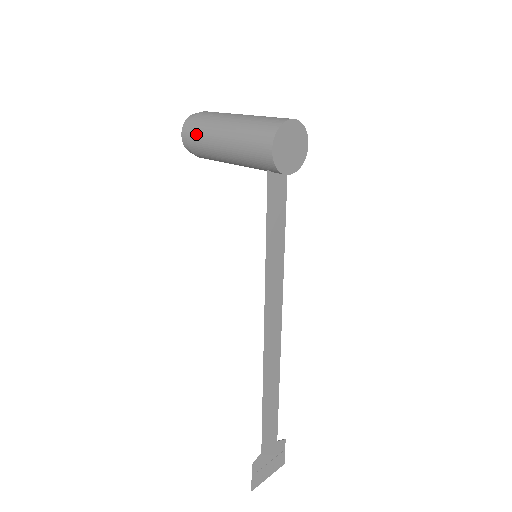
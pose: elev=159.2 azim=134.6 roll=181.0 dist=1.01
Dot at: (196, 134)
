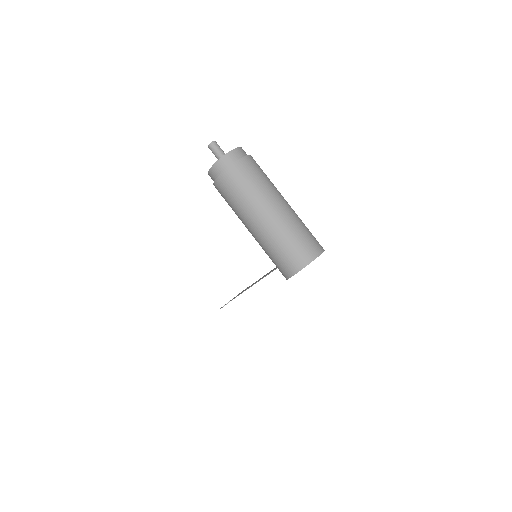
Dot at: (224, 194)
